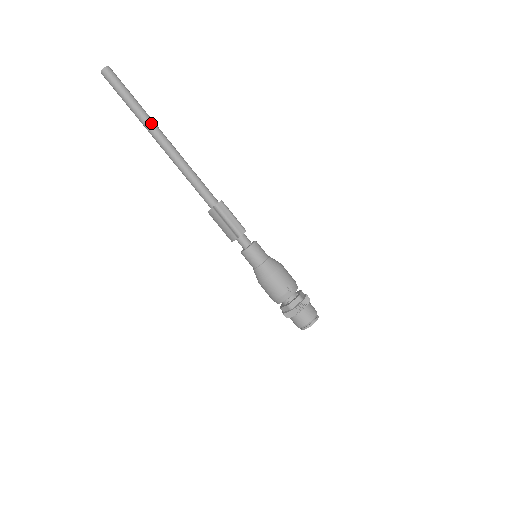
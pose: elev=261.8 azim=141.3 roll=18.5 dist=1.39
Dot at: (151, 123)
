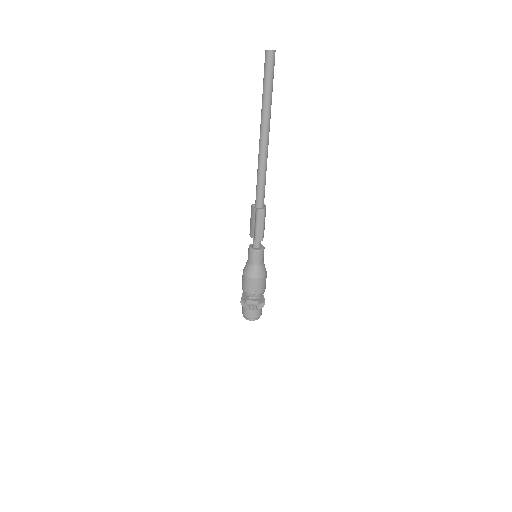
Dot at: (267, 119)
